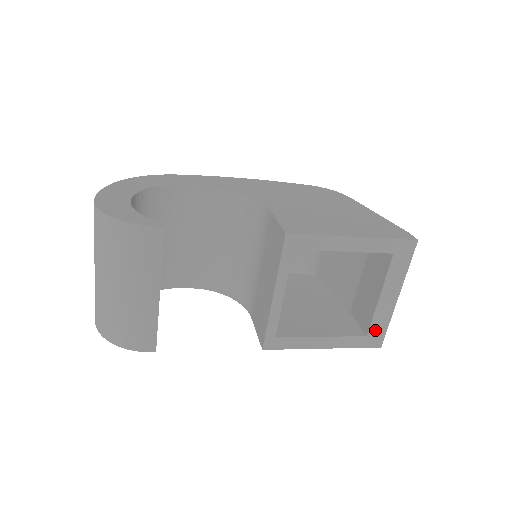
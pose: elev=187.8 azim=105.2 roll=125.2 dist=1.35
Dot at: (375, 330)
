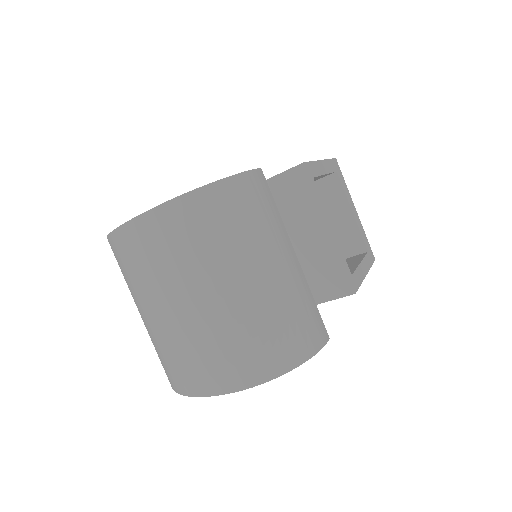
Dot at: (366, 244)
